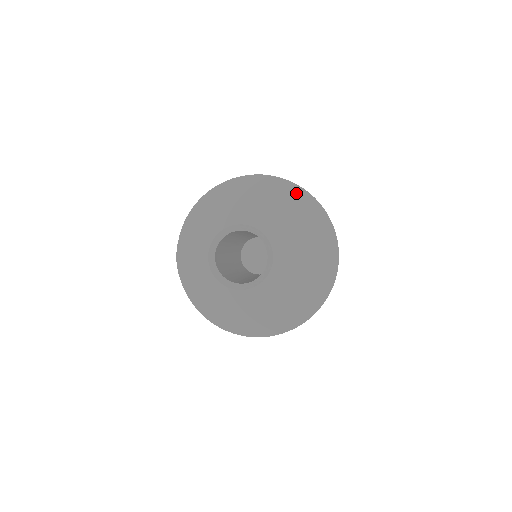
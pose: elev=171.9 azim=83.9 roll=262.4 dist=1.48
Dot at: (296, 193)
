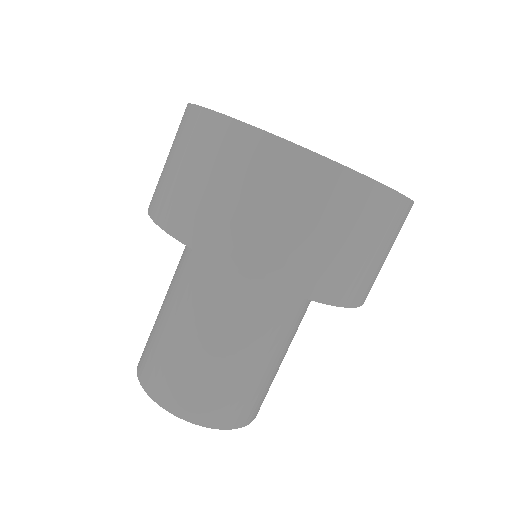
Dot at: occluded
